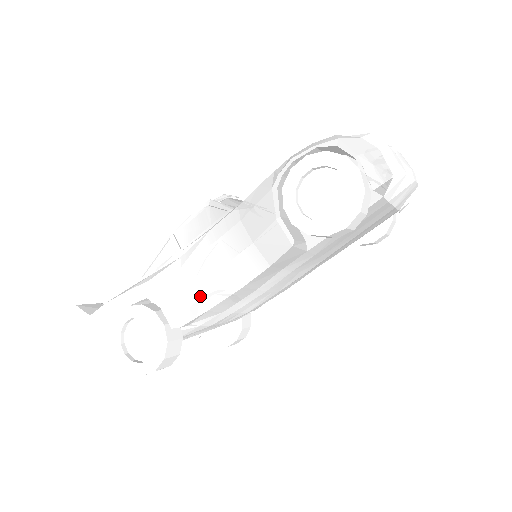
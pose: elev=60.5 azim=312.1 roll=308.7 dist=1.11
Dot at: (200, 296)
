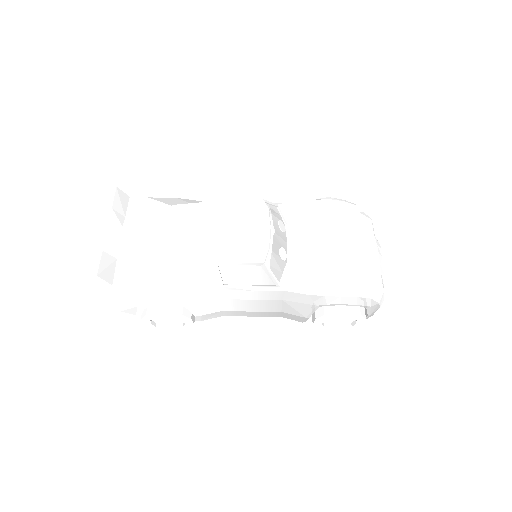
Dot at: (225, 313)
